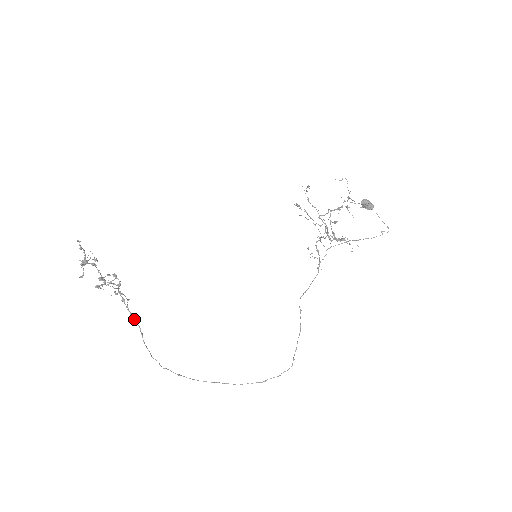
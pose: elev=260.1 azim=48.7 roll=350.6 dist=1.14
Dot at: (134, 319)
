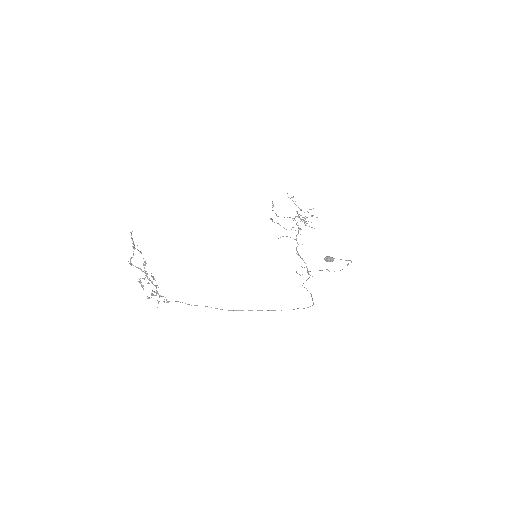
Dot at: occluded
